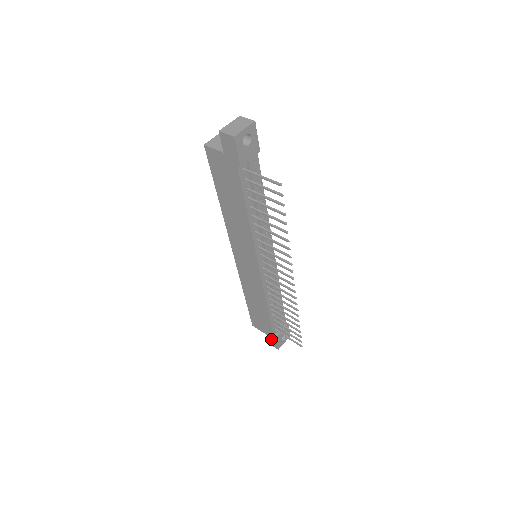
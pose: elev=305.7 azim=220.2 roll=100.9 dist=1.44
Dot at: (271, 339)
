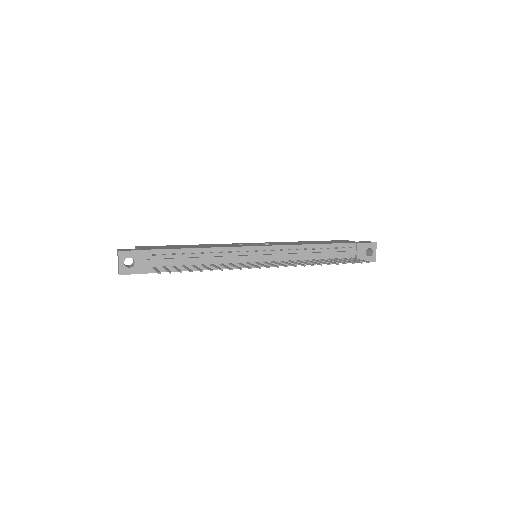
Dot at: occluded
